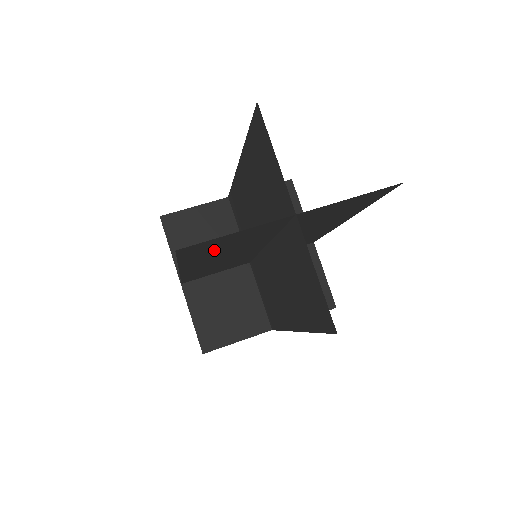
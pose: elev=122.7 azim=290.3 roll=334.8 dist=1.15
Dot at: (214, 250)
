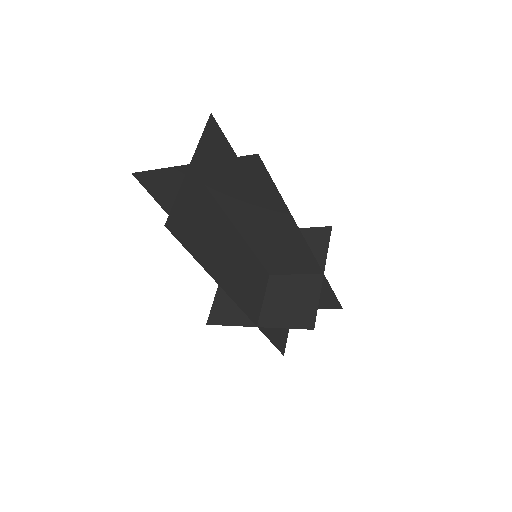
Dot at: (198, 232)
